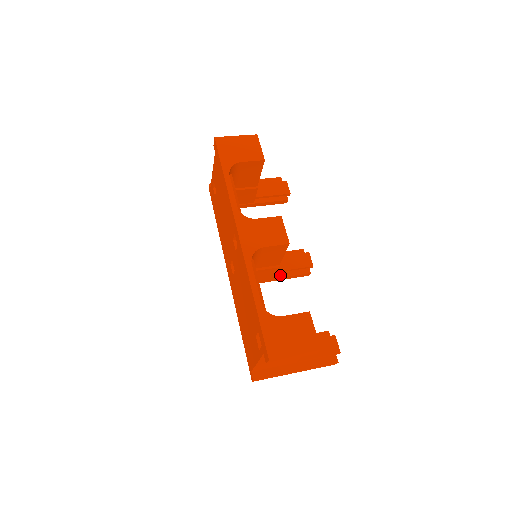
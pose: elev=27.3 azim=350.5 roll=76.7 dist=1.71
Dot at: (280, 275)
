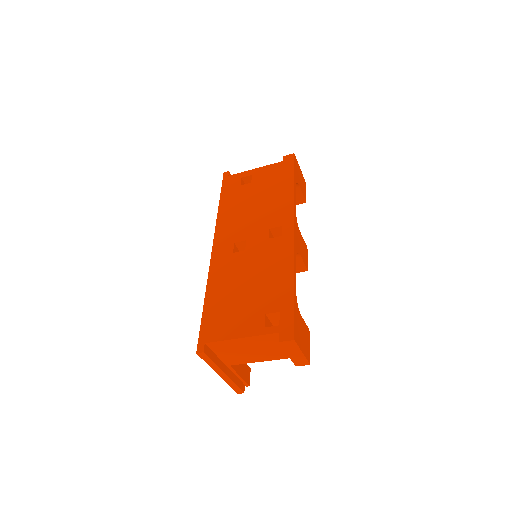
Dot at: occluded
